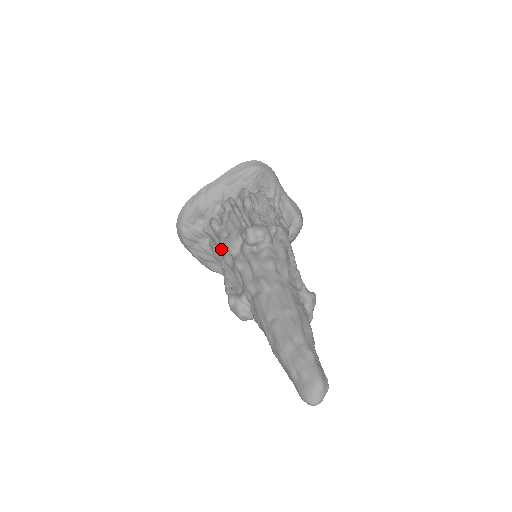
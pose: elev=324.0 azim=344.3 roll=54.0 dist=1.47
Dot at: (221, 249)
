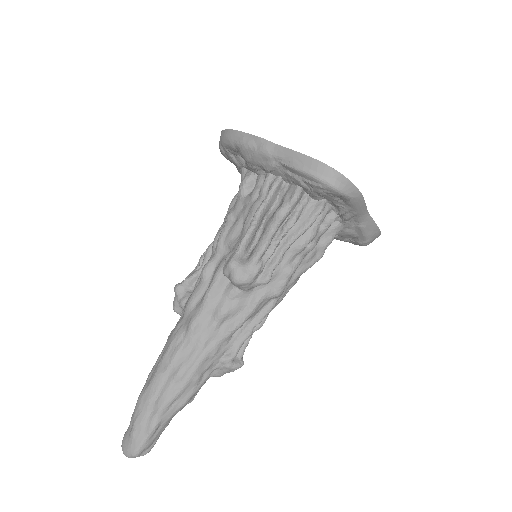
Dot at: (225, 220)
